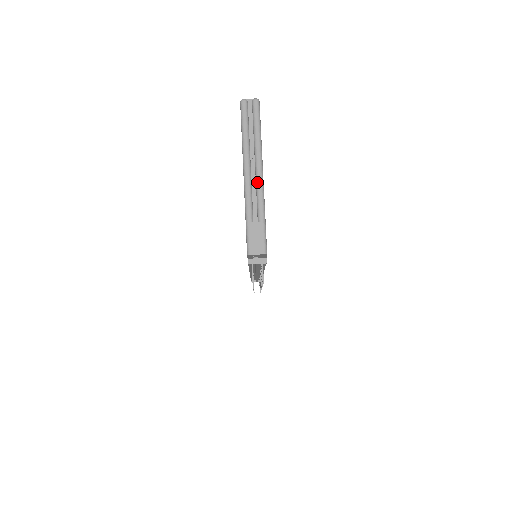
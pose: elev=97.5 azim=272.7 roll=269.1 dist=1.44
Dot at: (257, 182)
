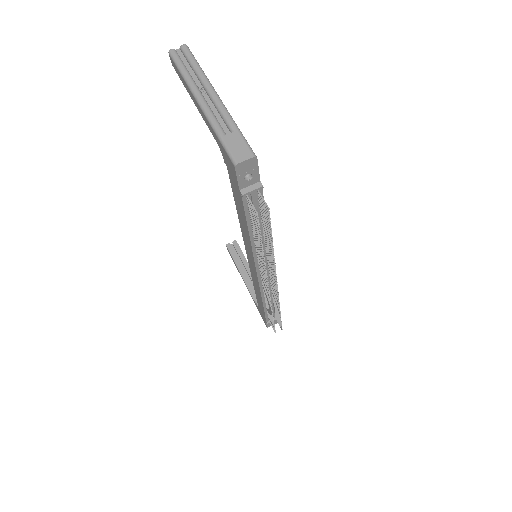
Dot at: (215, 102)
